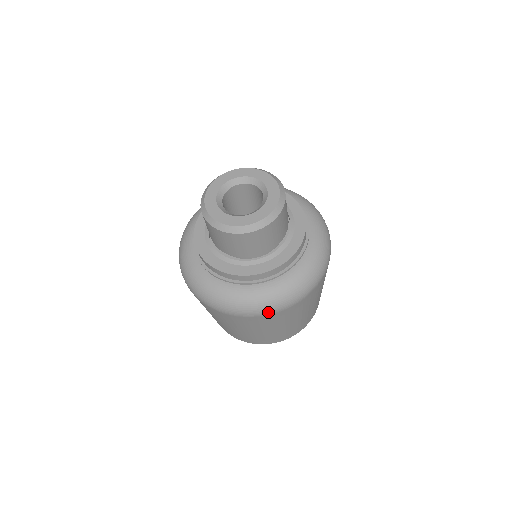
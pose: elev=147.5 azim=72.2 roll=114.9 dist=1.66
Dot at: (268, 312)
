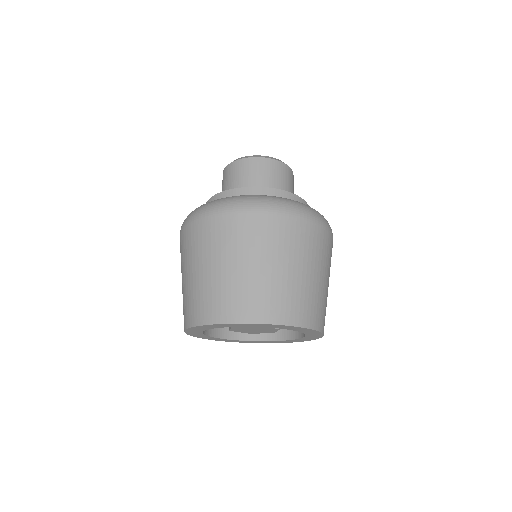
Dot at: (306, 215)
